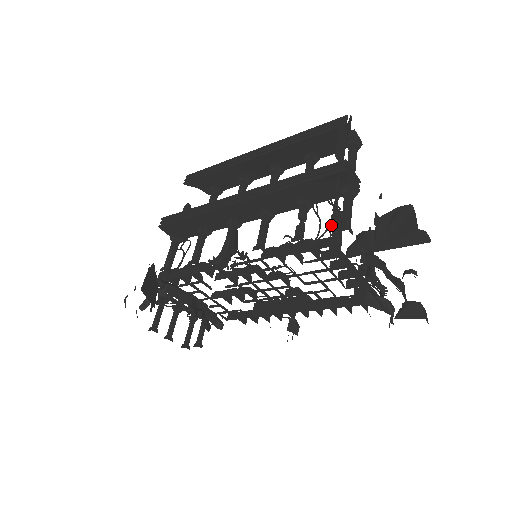
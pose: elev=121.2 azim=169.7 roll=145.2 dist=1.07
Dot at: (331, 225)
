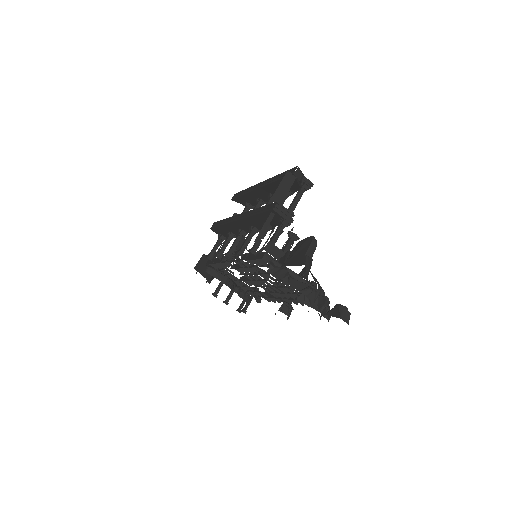
Dot at: occluded
